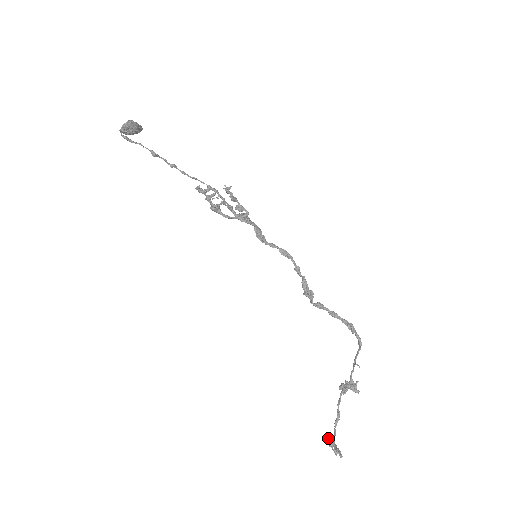
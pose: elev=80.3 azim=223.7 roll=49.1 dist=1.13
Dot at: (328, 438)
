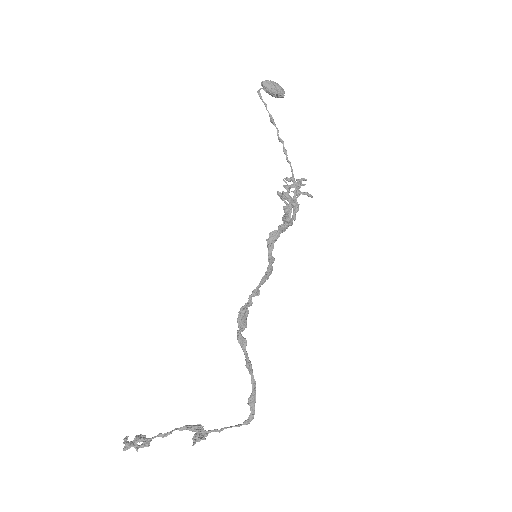
Dot at: occluded
